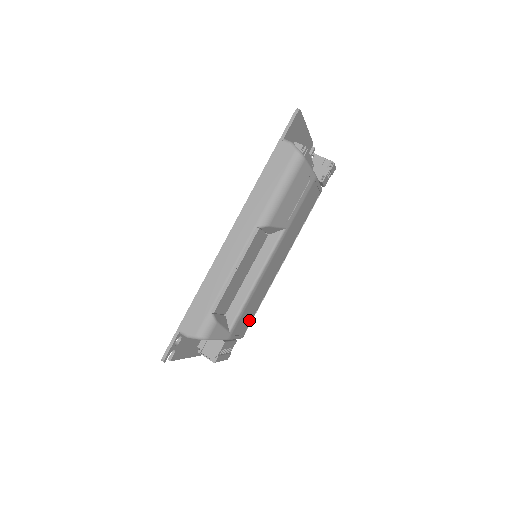
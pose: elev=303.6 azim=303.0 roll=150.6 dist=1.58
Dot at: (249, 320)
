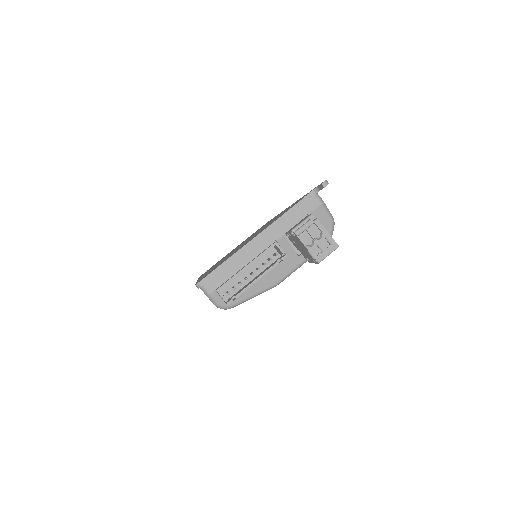
Dot at: occluded
